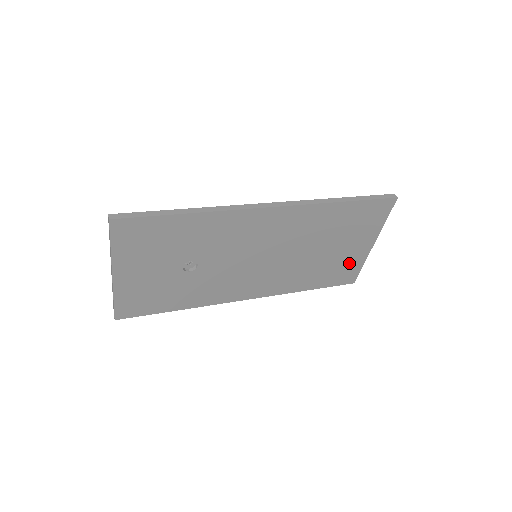
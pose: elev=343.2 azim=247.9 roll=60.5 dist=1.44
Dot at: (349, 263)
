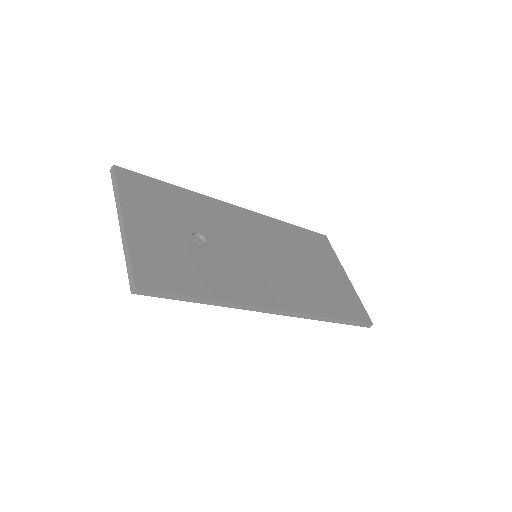
Dot at: (346, 293)
